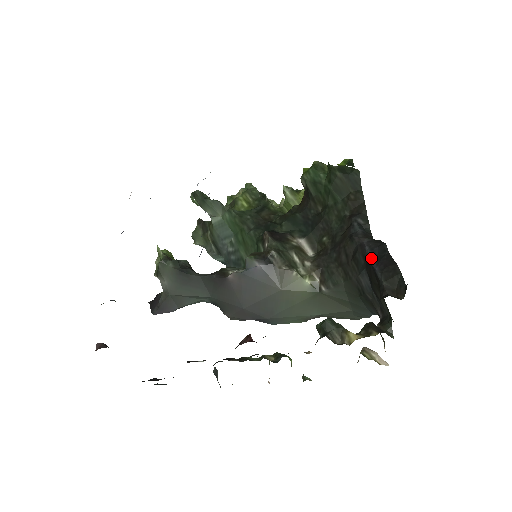
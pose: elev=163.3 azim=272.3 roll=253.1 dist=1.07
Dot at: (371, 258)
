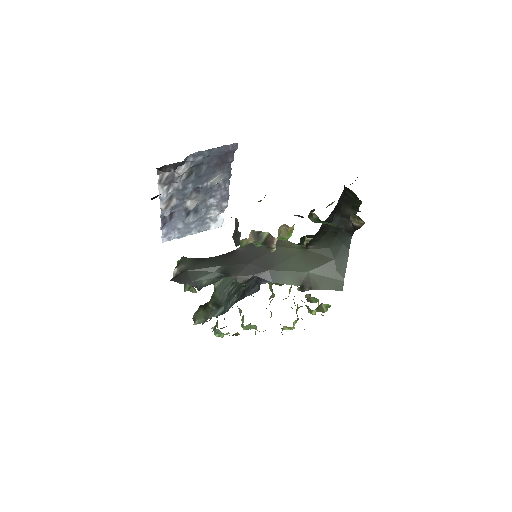
Dot at: (336, 205)
